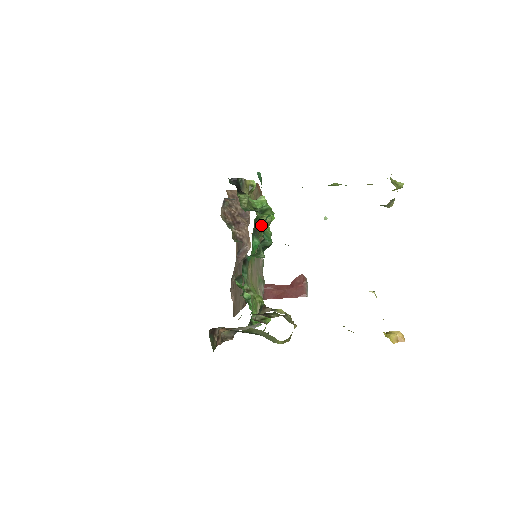
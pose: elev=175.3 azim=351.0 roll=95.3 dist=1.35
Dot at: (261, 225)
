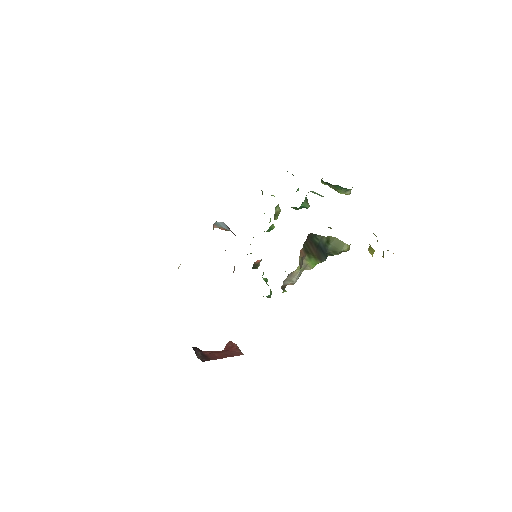
Dot at: (276, 213)
